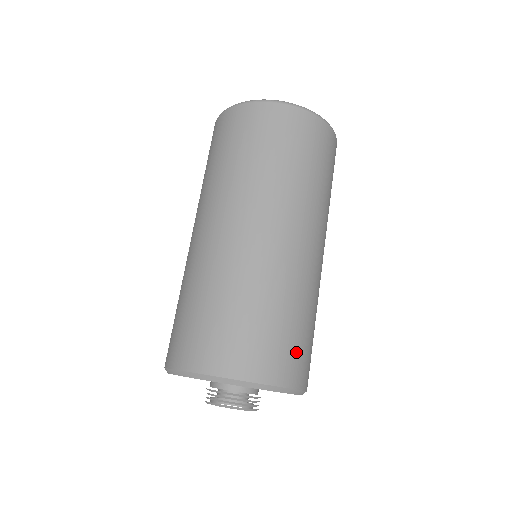
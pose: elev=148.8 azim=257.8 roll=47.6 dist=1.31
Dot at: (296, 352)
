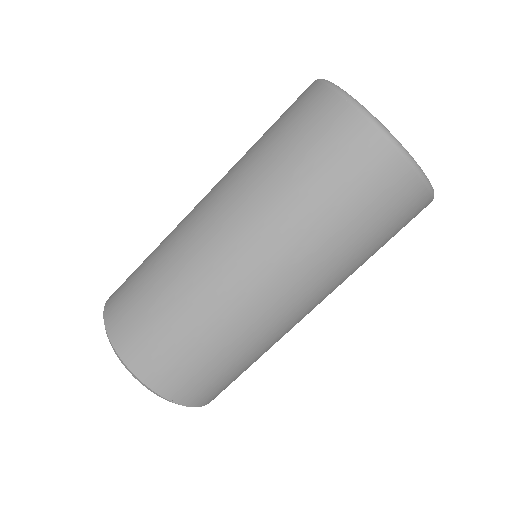
Dot at: (201, 380)
